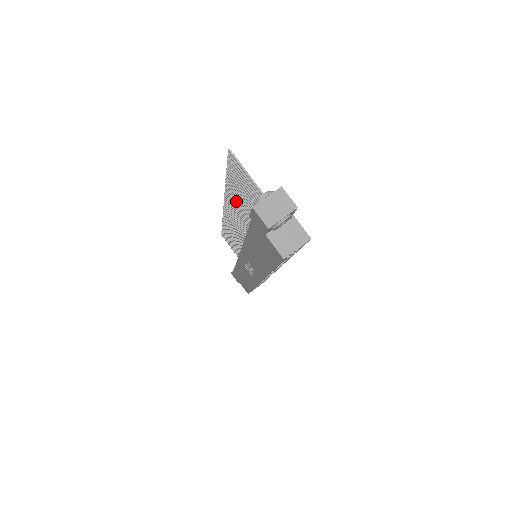
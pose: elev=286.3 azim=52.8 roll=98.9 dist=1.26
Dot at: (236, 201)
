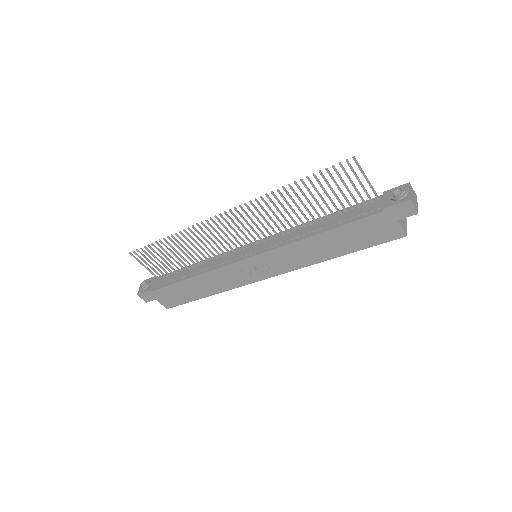
Dot at: (282, 204)
